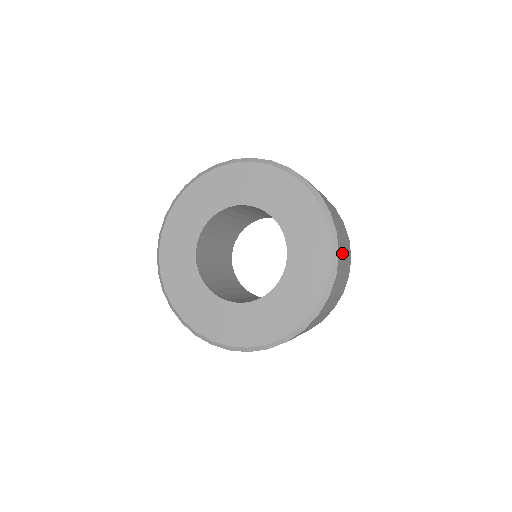
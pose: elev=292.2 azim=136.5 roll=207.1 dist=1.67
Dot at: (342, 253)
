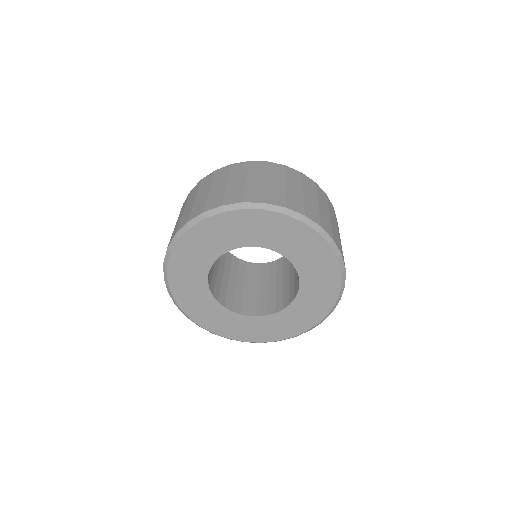
Dot at: (338, 239)
